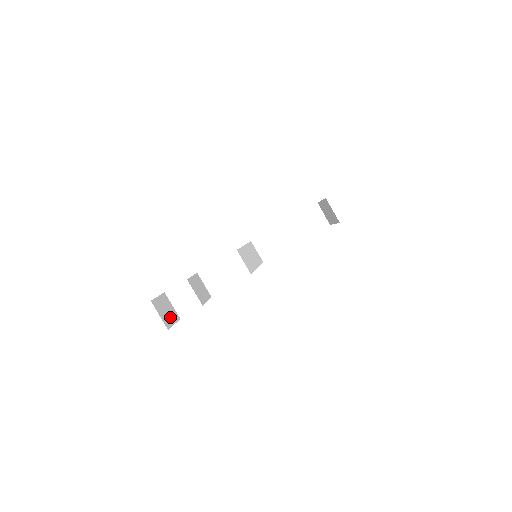
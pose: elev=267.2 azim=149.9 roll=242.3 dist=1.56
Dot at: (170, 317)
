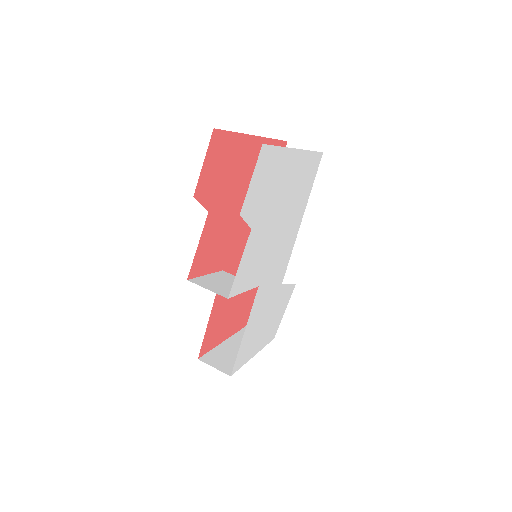
Dot at: occluded
